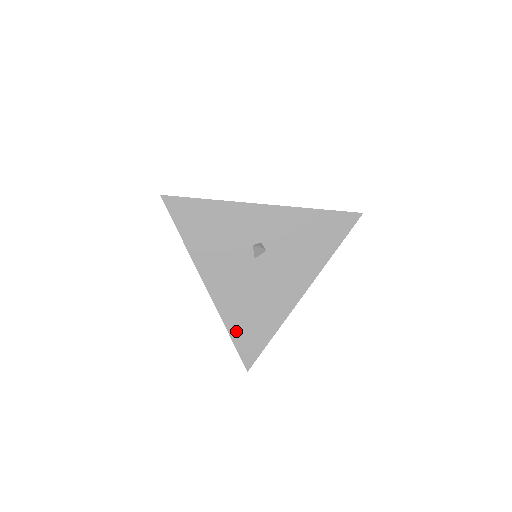
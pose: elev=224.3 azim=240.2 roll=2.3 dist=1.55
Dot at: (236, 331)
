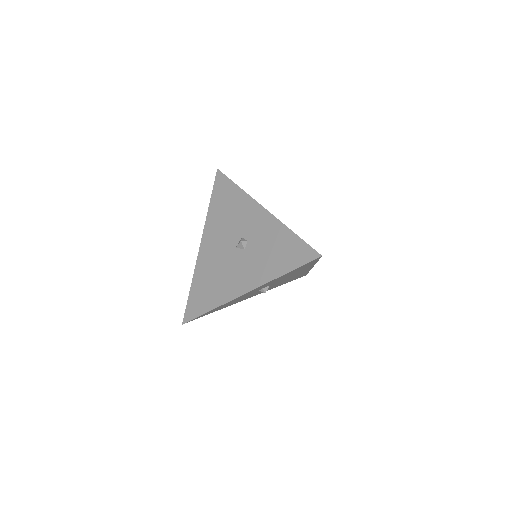
Dot at: occluded
